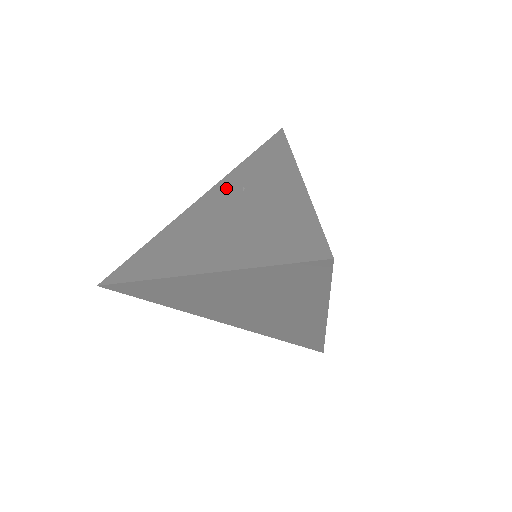
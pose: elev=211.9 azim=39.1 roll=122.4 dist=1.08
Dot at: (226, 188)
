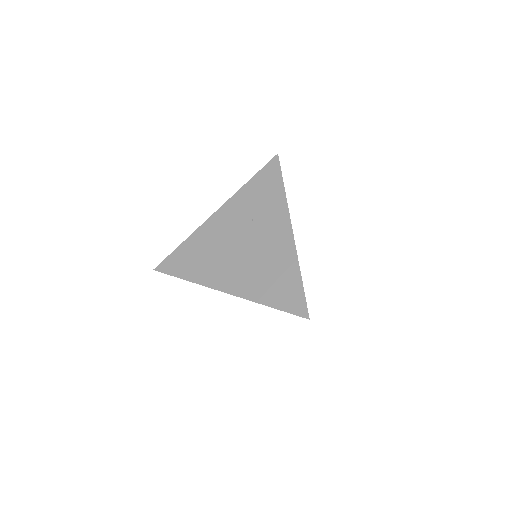
Dot at: (238, 210)
